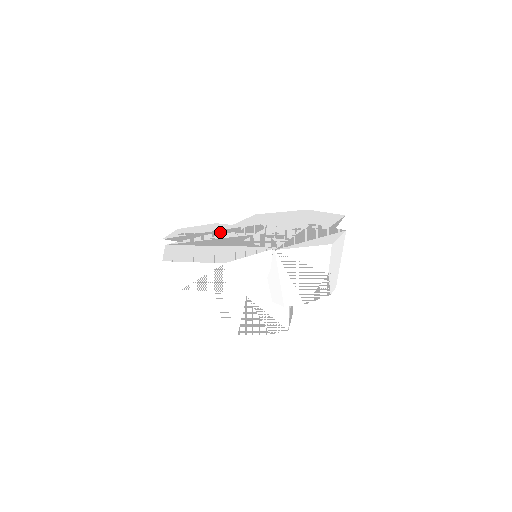
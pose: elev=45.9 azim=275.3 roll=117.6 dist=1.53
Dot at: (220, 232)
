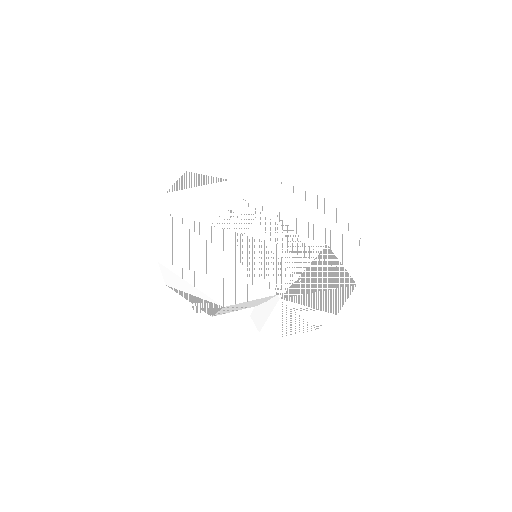
Dot at: (231, 211)
